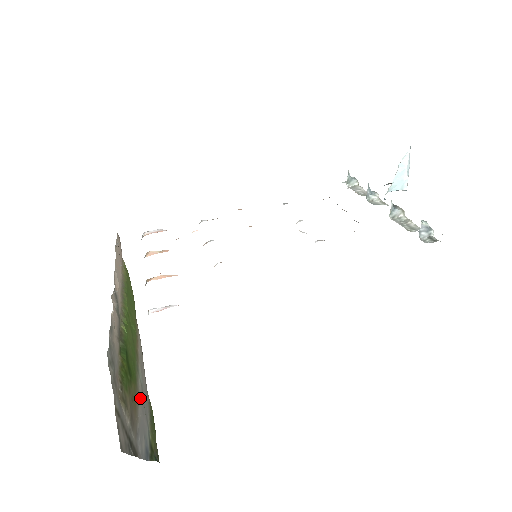
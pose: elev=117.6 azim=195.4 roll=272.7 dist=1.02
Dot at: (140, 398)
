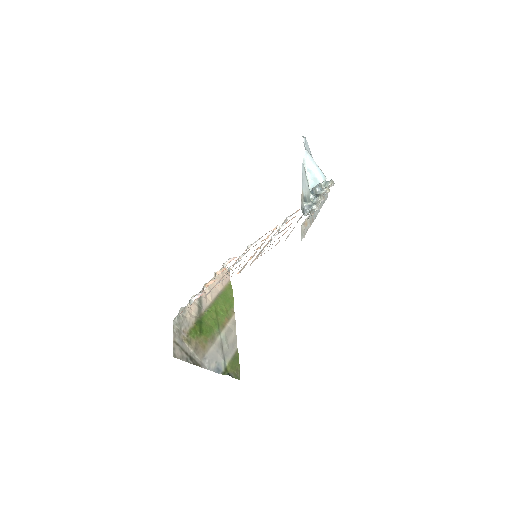
Dot at: (215, 345)
